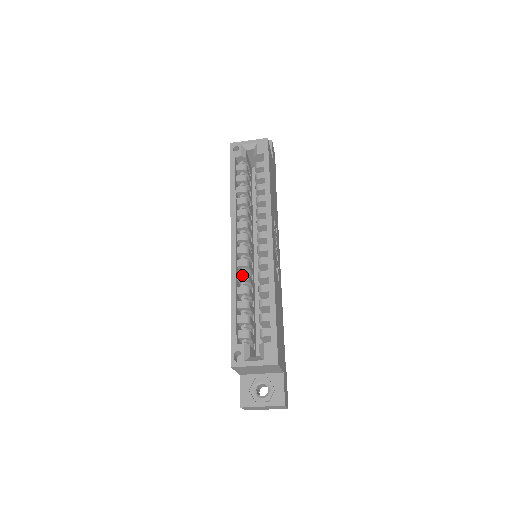
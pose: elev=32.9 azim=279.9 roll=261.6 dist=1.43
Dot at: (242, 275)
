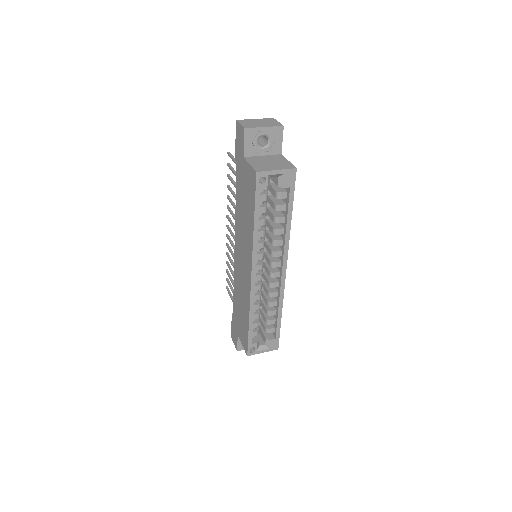
Dot at: (257, 297)
